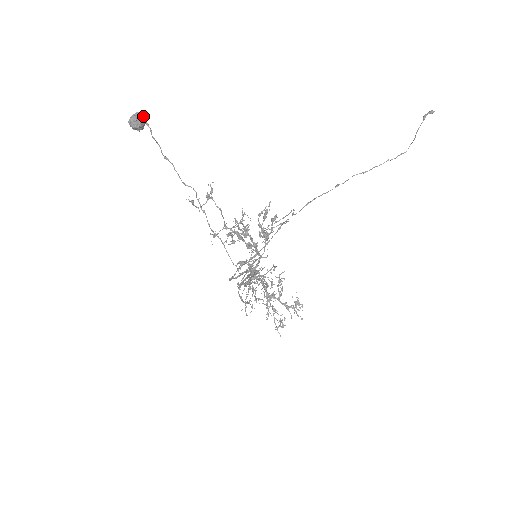
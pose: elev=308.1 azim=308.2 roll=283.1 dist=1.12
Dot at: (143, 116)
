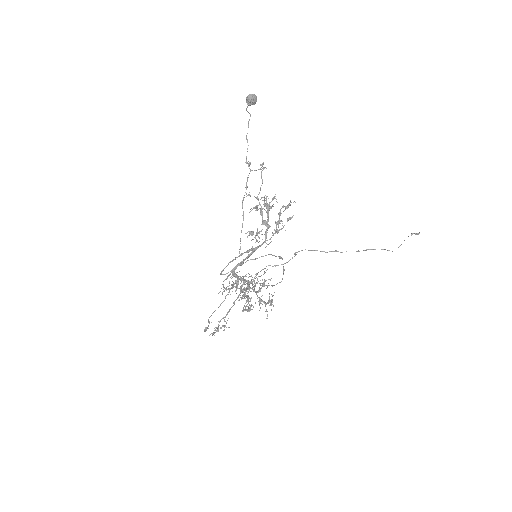
Dot at: occluded
